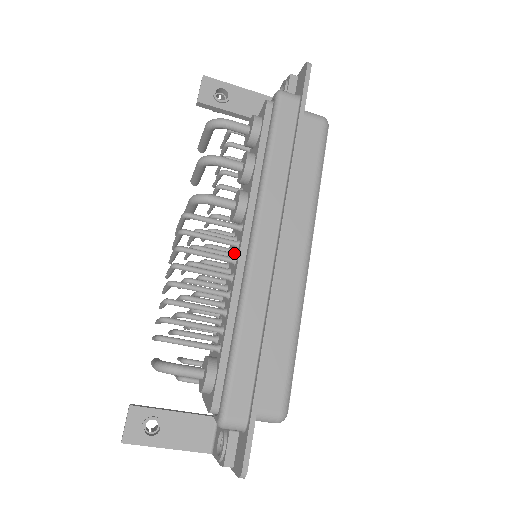
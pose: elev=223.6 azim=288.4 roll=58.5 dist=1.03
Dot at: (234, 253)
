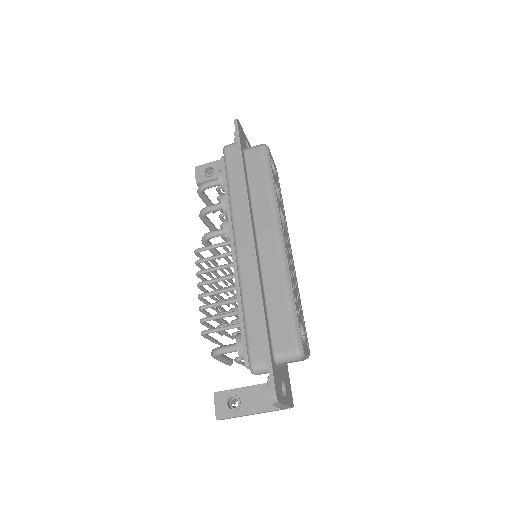
Dot at: occluded
